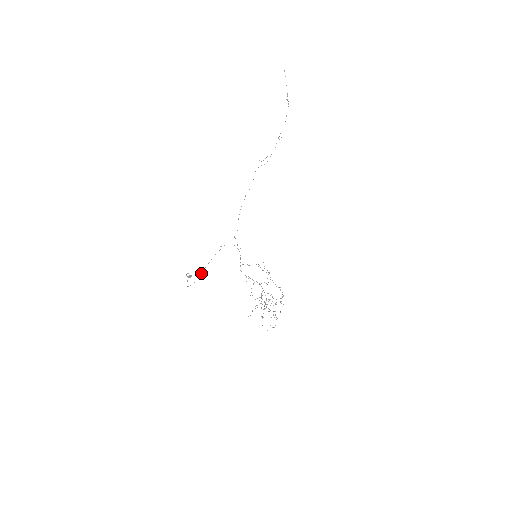
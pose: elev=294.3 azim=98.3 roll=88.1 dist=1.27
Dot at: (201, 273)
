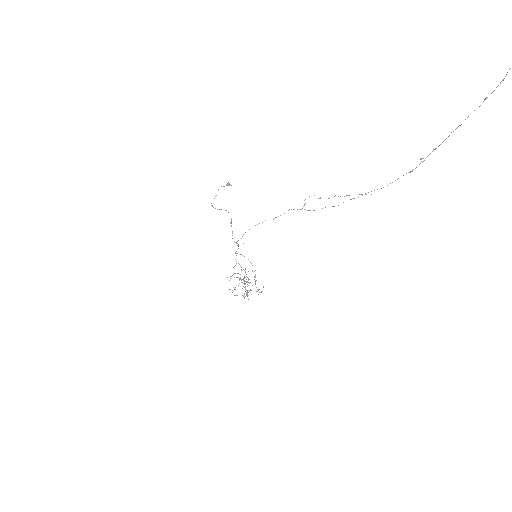
Dot at: (221, 209)
